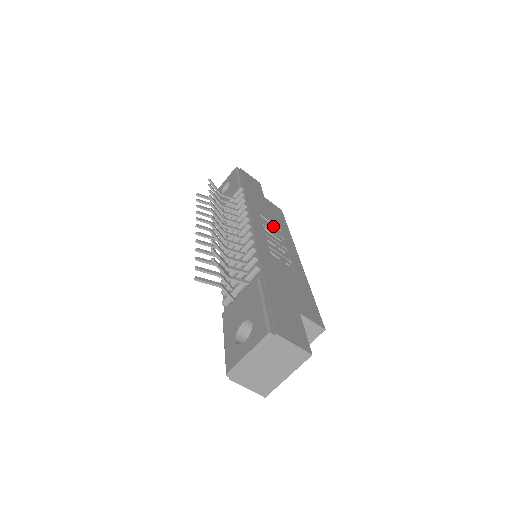
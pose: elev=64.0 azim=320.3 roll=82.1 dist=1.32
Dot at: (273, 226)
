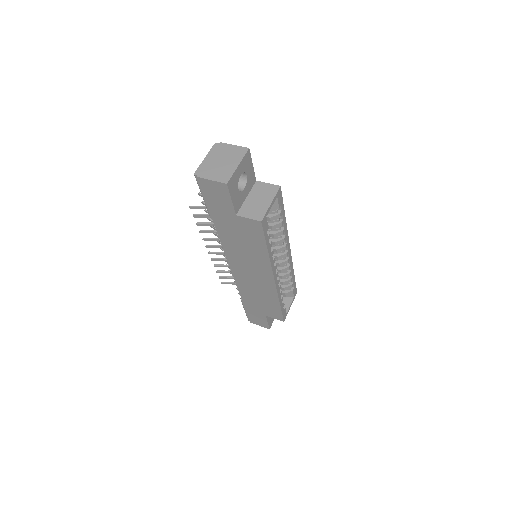
Dot at: occluded
